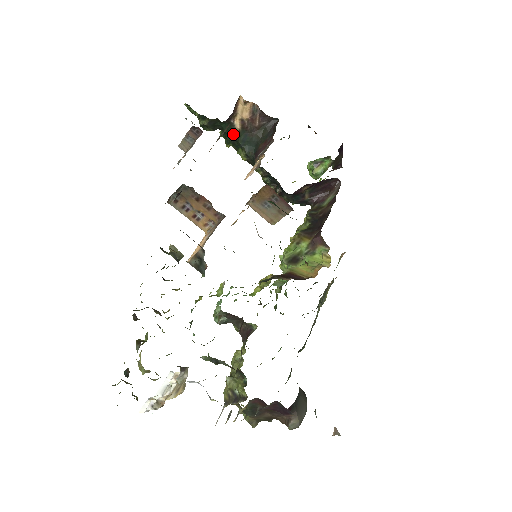
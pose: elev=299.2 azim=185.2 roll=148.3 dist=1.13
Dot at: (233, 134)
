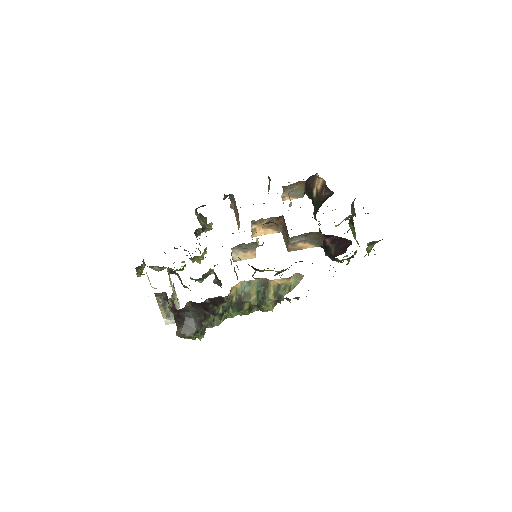
Dot at: (313, 200)
